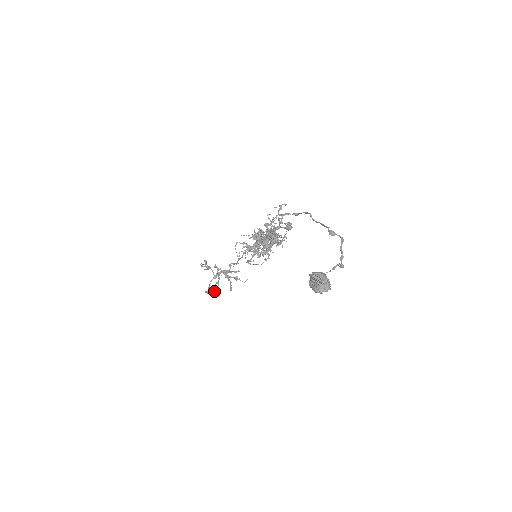
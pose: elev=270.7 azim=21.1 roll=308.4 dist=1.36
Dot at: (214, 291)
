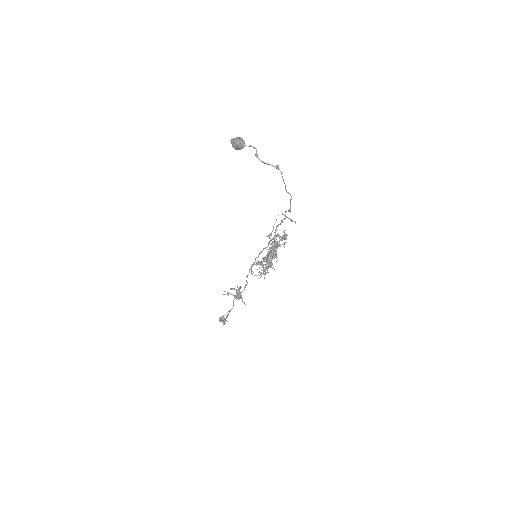
Dot at: (223, 319)
